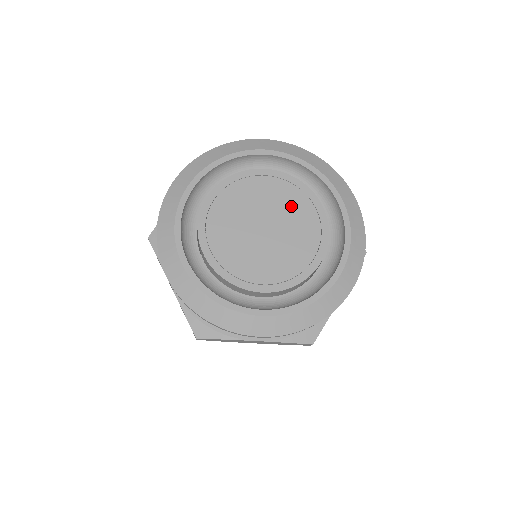
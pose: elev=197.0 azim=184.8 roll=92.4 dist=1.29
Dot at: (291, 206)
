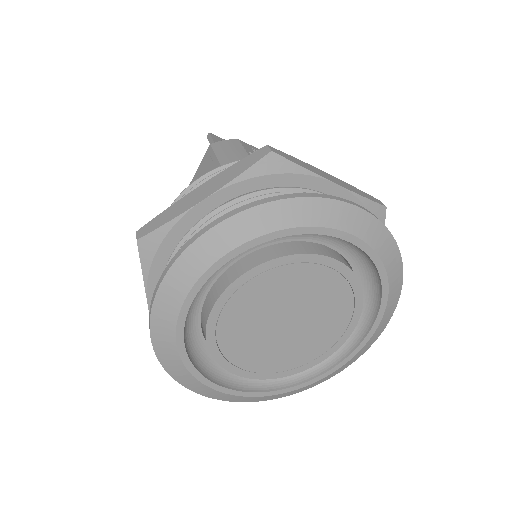
Dot at: (330, 307)
